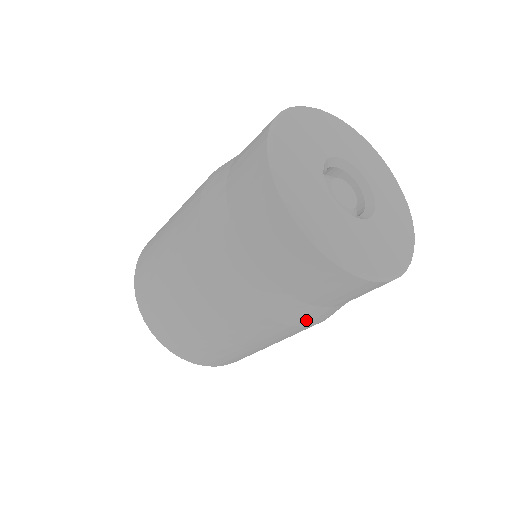
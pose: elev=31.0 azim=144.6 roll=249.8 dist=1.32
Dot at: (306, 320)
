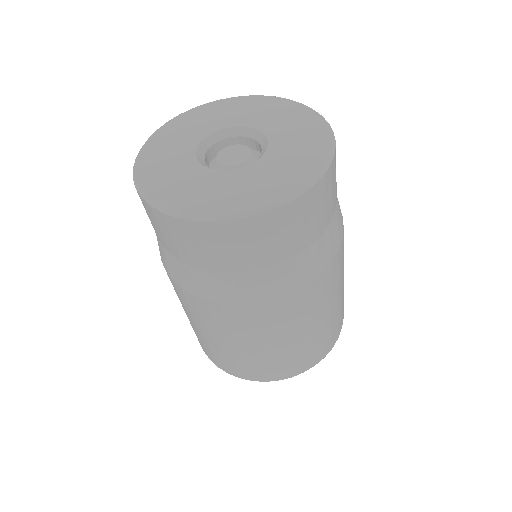
Dot at: (325, 256)
